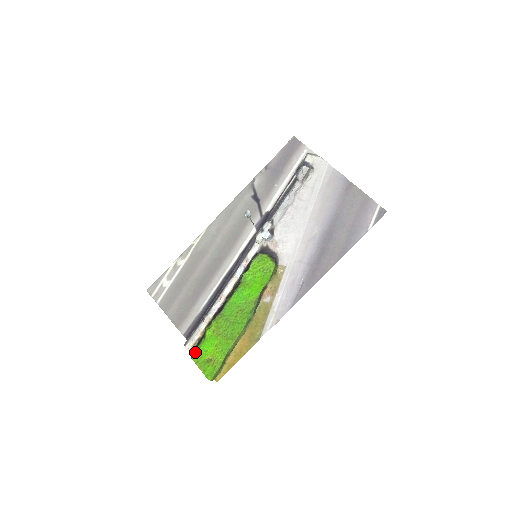
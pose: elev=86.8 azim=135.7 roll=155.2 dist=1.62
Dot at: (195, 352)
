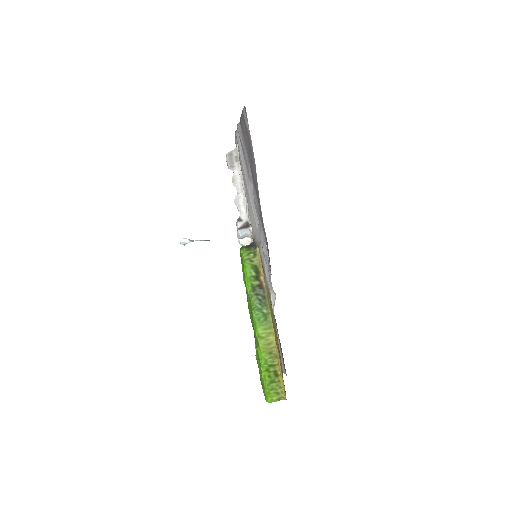
Dot at: occluded
